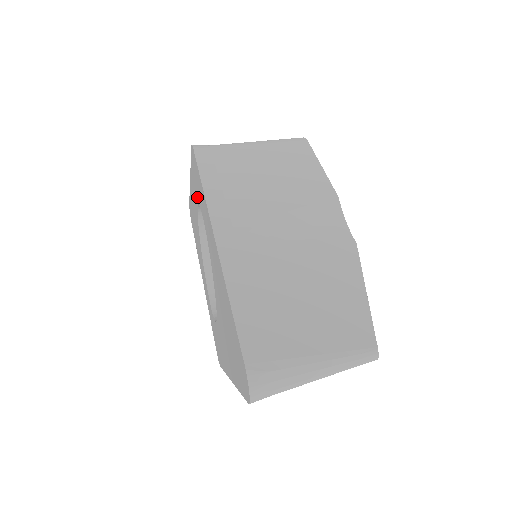
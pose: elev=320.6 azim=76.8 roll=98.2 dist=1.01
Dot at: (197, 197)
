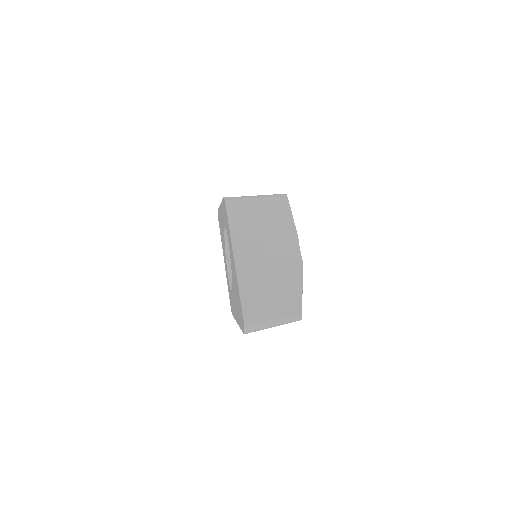
Dot at: (225, 223)
